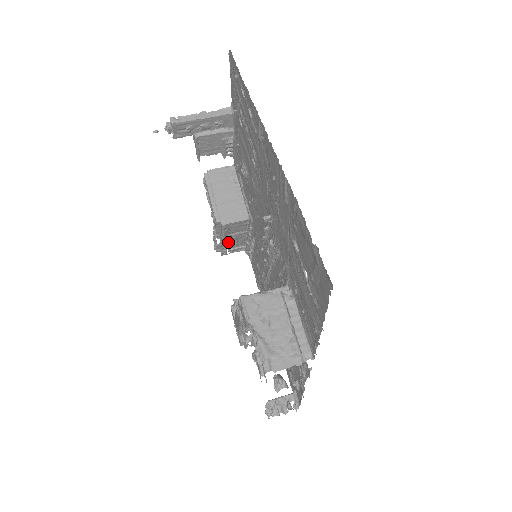
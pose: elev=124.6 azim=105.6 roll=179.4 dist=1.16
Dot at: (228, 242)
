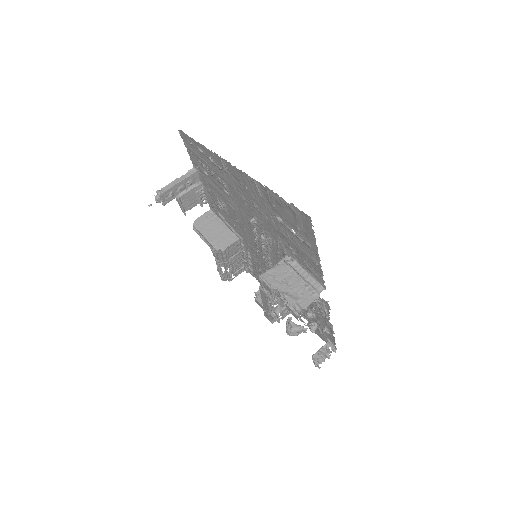
Dot at: (230, 267)
